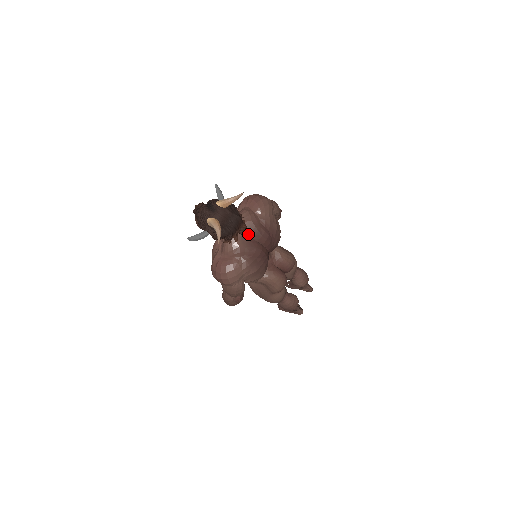
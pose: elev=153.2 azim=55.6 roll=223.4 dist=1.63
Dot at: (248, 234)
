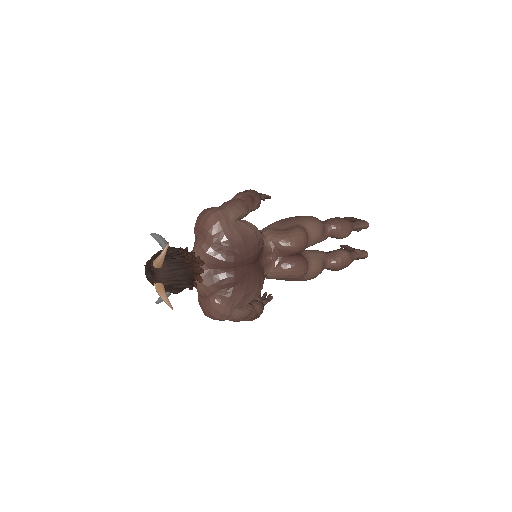
Dot at: (211, 267)
